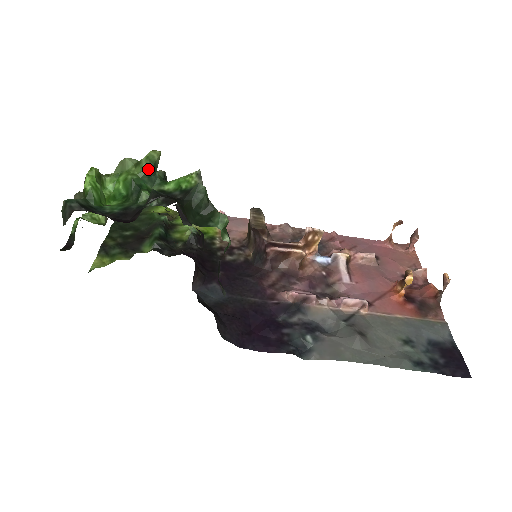
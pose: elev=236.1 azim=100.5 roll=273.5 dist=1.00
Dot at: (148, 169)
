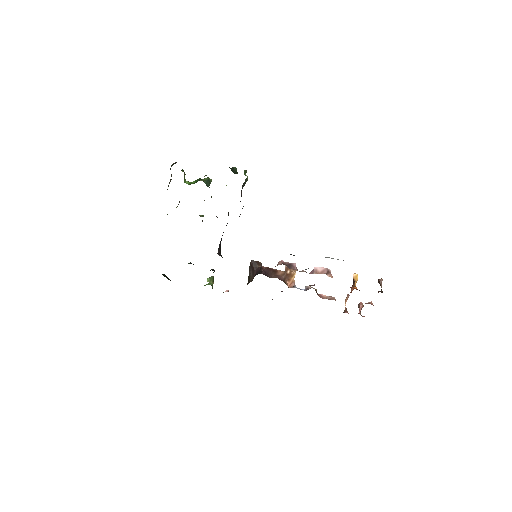
Dot at: (207, 180)
